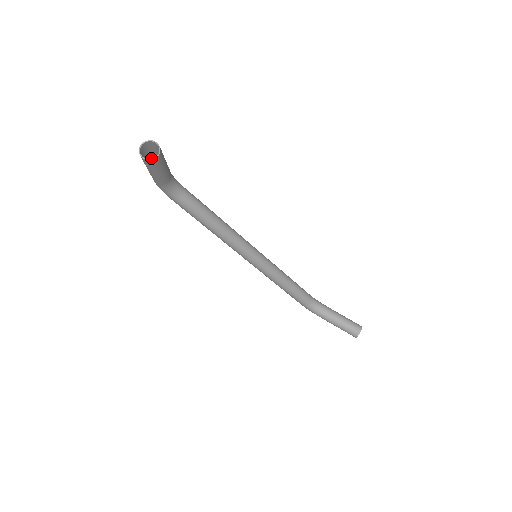
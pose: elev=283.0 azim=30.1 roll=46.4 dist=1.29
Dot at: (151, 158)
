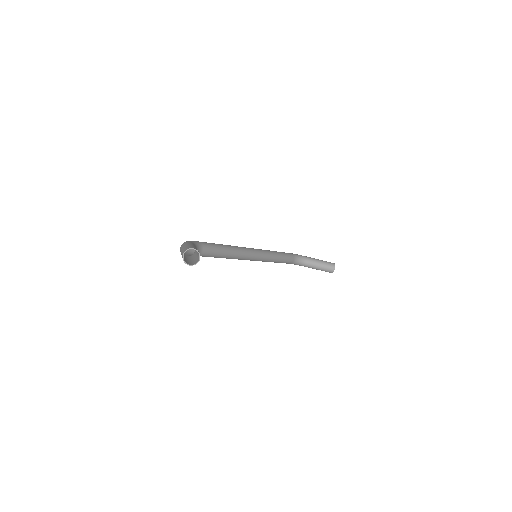
Dot at: (183, 248)
